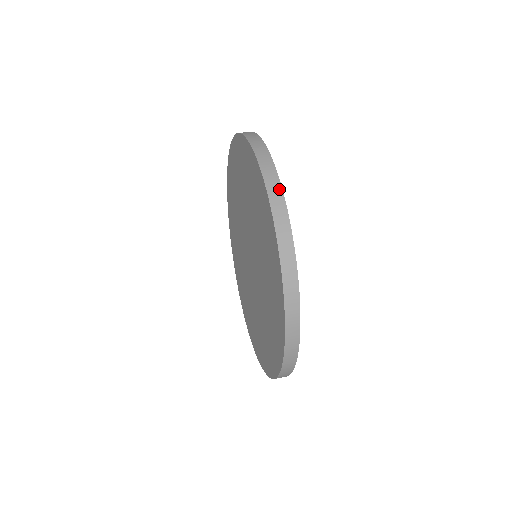
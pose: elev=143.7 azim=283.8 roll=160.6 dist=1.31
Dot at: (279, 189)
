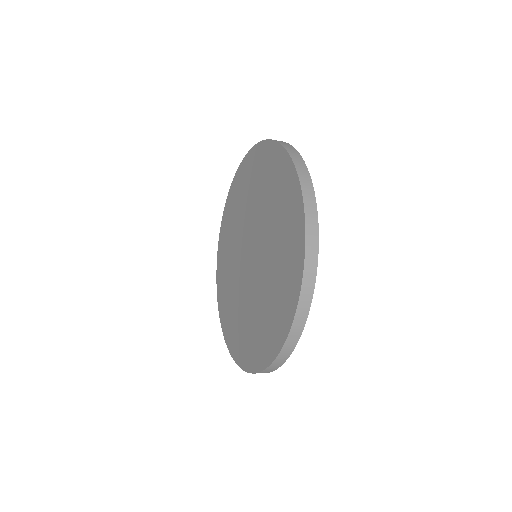
Dot at: occluded
